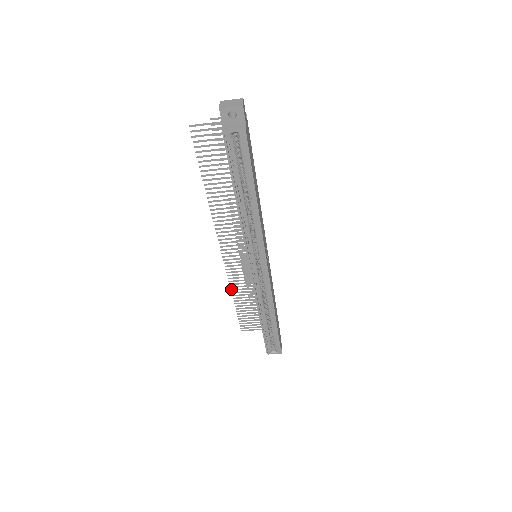
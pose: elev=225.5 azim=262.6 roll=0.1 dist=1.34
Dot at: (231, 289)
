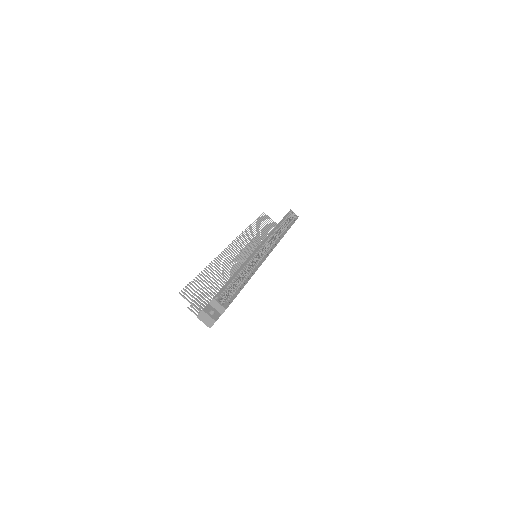
Dot at: (210, 264)
